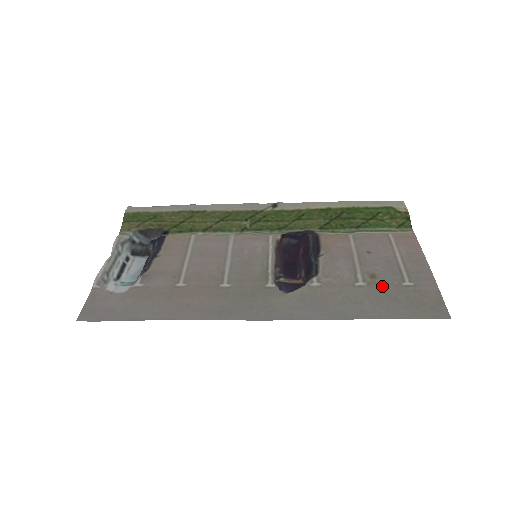
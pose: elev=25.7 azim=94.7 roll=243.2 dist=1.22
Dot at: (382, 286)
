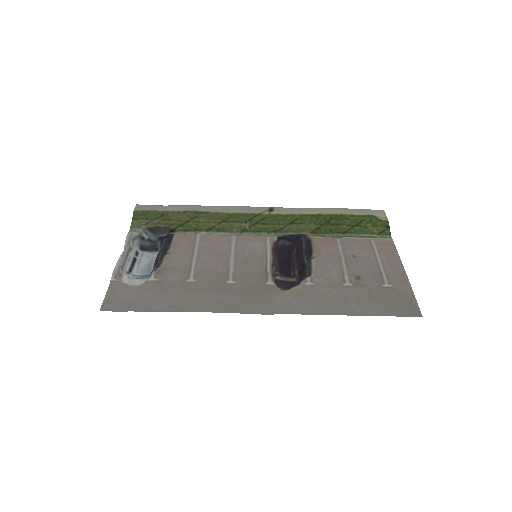
Dot at: (366, 287)
